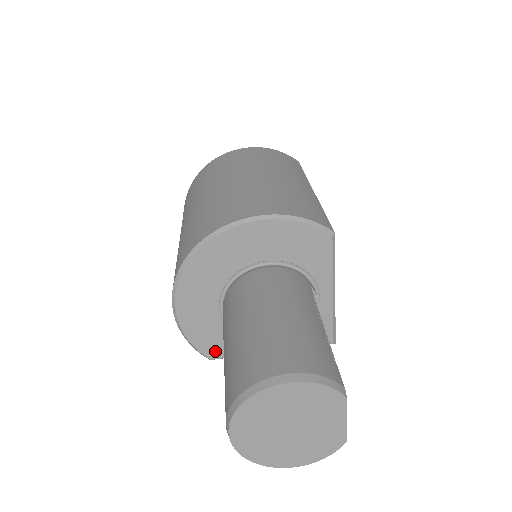
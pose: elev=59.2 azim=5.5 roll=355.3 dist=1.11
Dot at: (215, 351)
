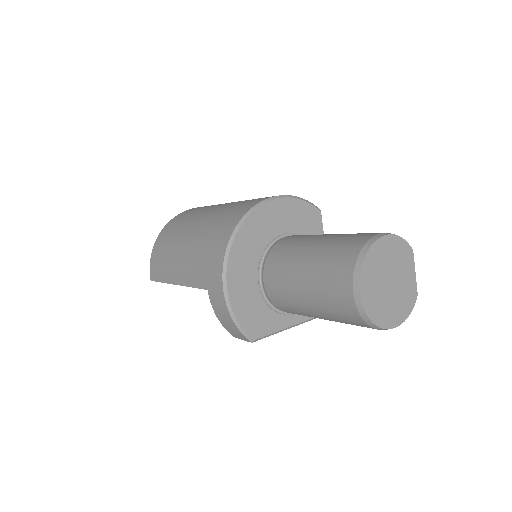
Dot at: (256, 329)
